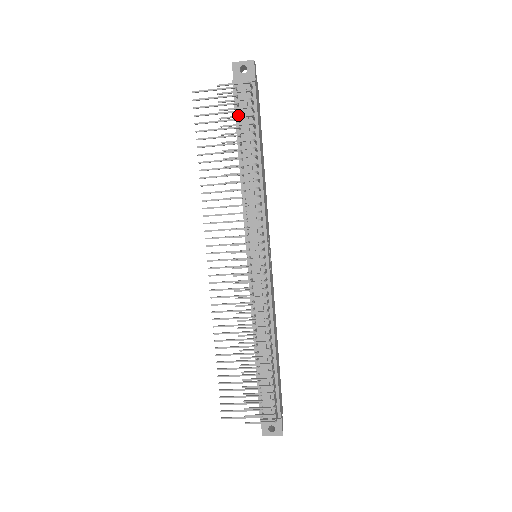
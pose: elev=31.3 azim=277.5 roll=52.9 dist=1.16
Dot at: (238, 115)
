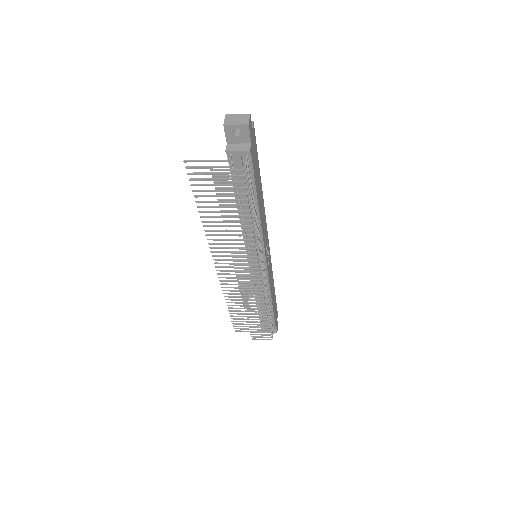
Dot at: occluded
